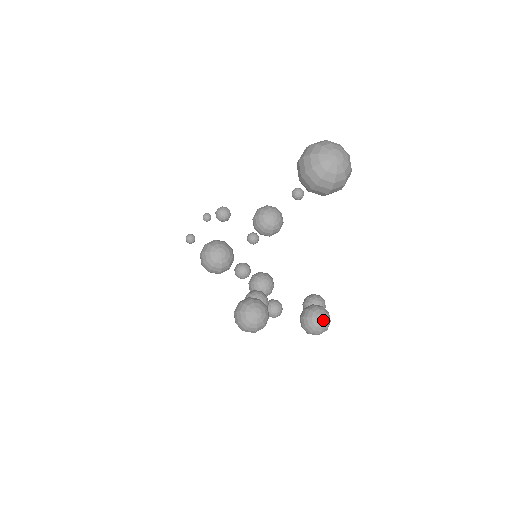
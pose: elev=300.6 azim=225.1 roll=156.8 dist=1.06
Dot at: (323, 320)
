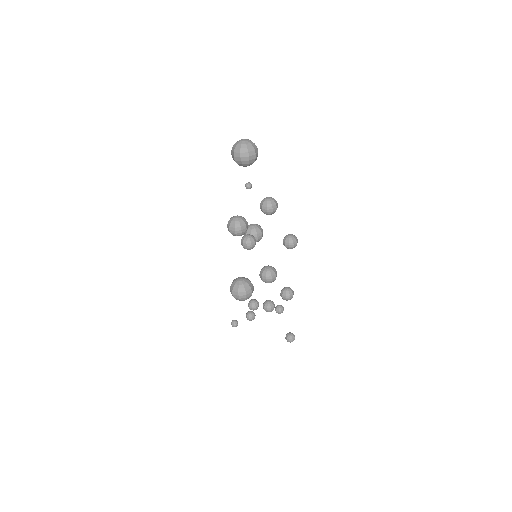
Dot at: (269, 198)
